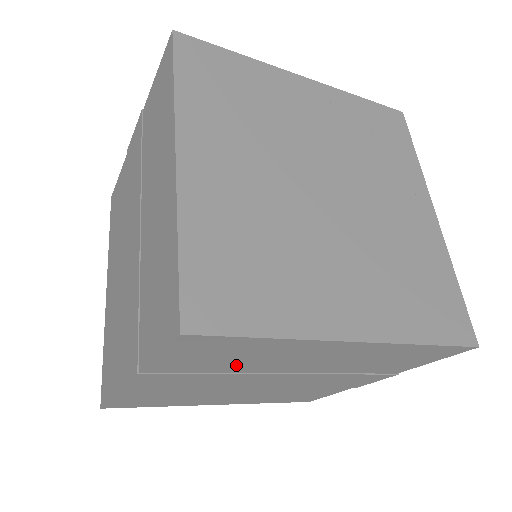
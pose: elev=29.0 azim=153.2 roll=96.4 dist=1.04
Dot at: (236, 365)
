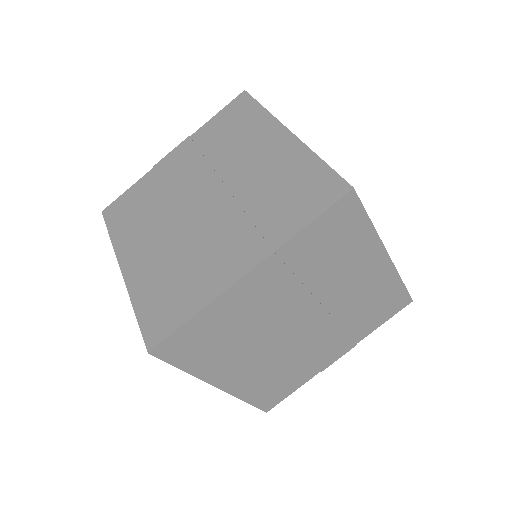
Dot at: (321, 268)
